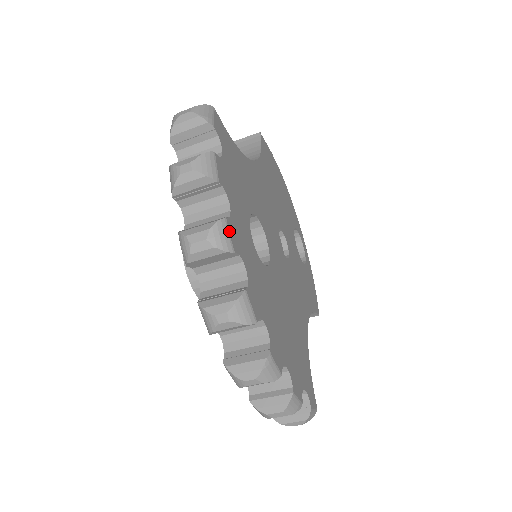
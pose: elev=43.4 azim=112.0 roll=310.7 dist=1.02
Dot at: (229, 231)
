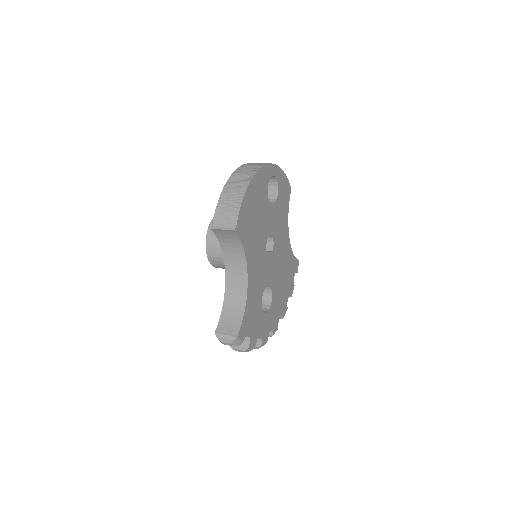
Dot at: (264, 343)
